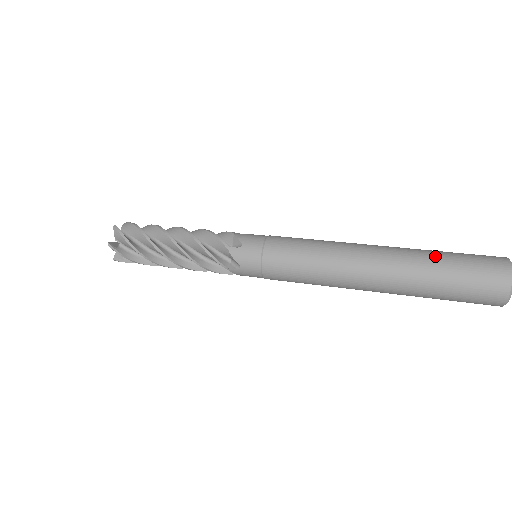
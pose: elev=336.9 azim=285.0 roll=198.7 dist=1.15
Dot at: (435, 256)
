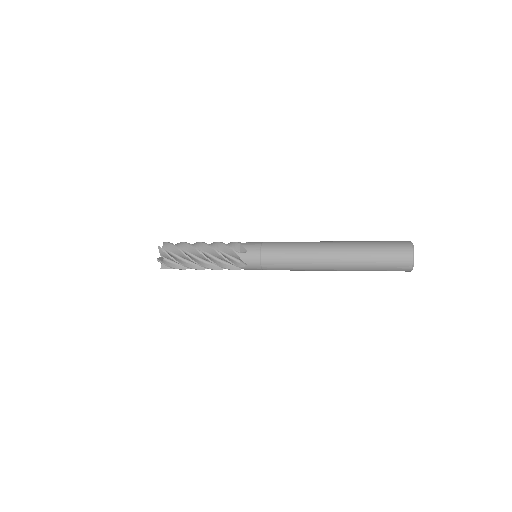
Dot at: occluded
